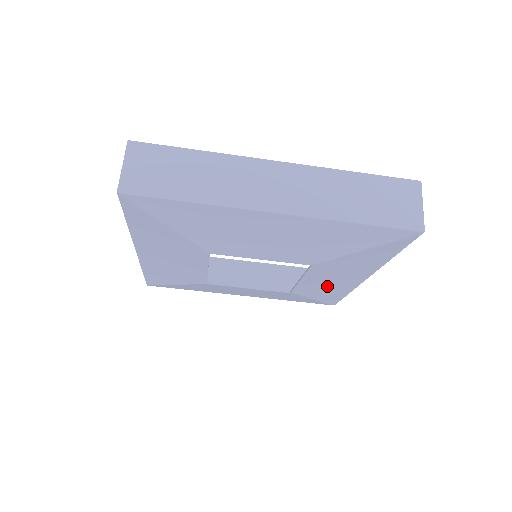
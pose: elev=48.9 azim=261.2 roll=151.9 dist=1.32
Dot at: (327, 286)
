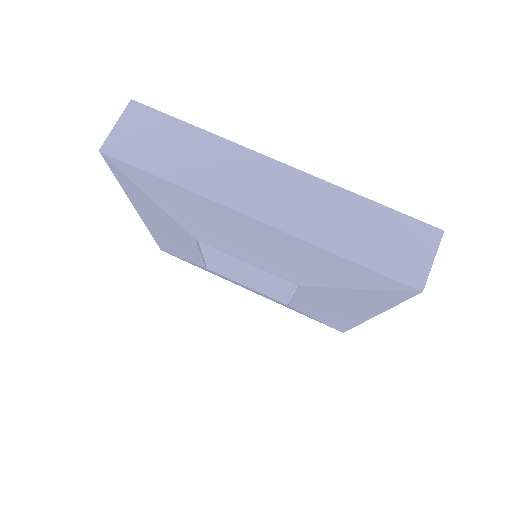
Dot at: (327, 311)
